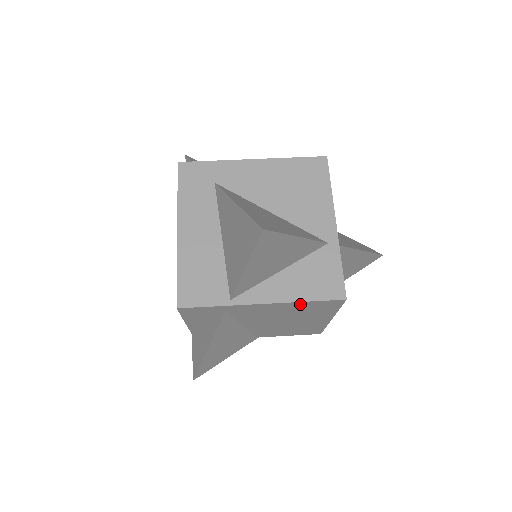
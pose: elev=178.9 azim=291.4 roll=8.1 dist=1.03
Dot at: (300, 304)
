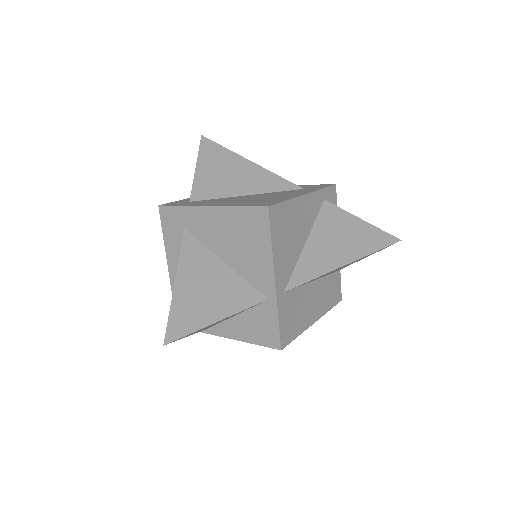
Dot at: occluded
